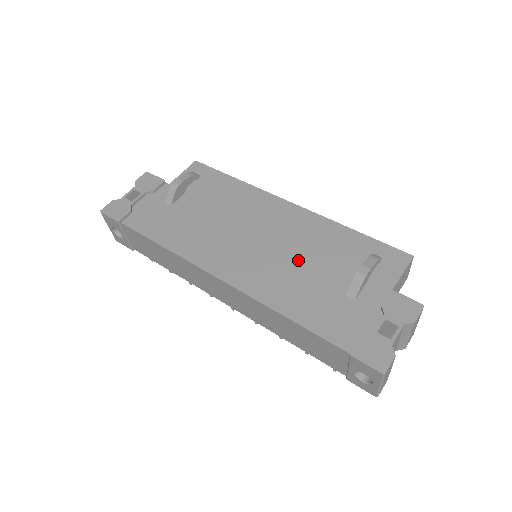
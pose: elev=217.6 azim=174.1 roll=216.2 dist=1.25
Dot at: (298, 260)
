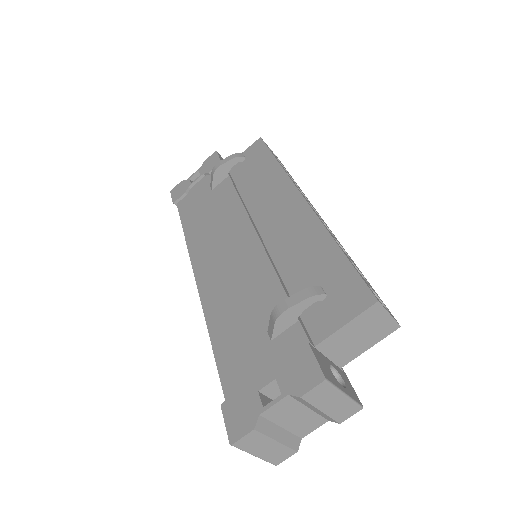
Dot at: (257, 273)
